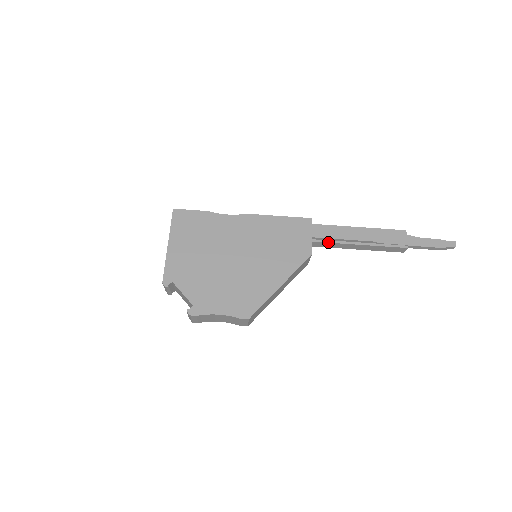
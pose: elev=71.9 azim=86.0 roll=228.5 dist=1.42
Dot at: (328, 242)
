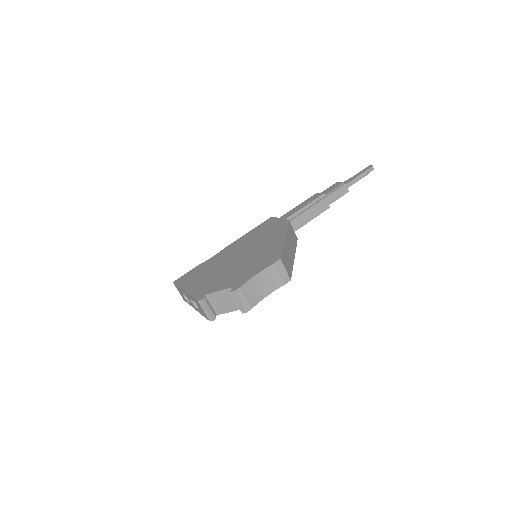
Dot at: (295, 217)
